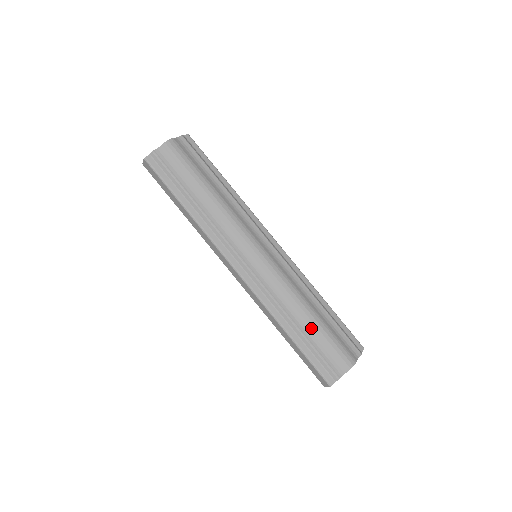
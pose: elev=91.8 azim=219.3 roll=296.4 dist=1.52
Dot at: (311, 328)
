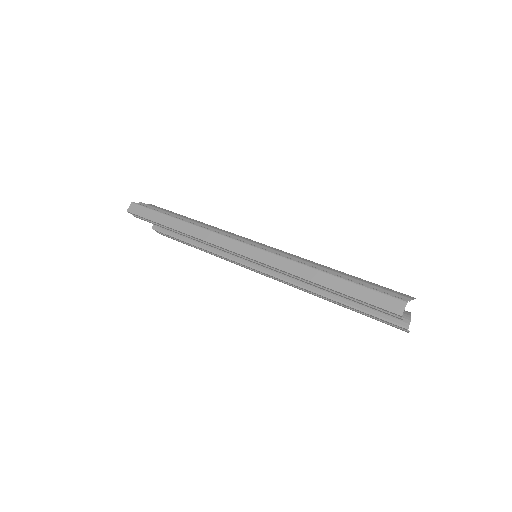
Dot at: (347, 275)
